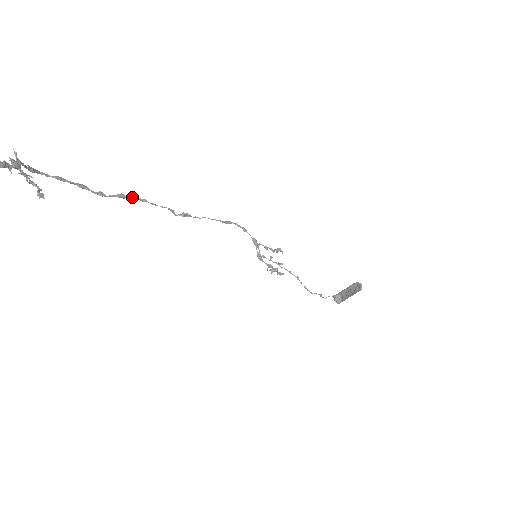
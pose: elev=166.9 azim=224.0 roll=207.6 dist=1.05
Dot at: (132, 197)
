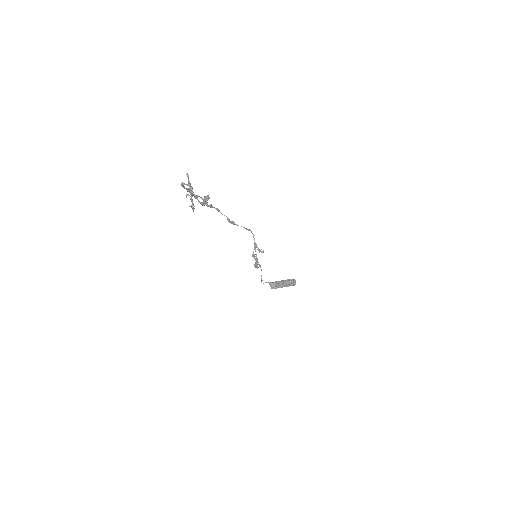
Dot at: (214, 207)
